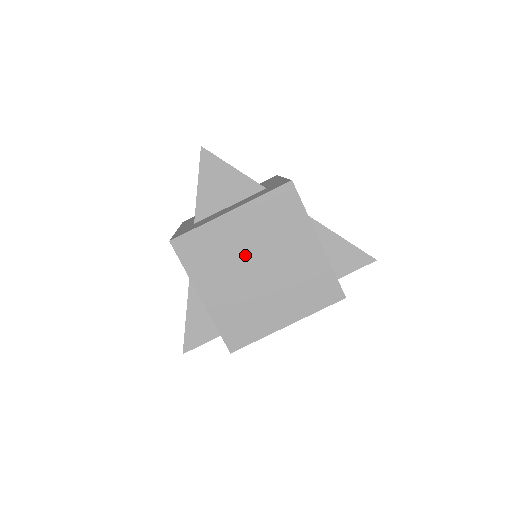
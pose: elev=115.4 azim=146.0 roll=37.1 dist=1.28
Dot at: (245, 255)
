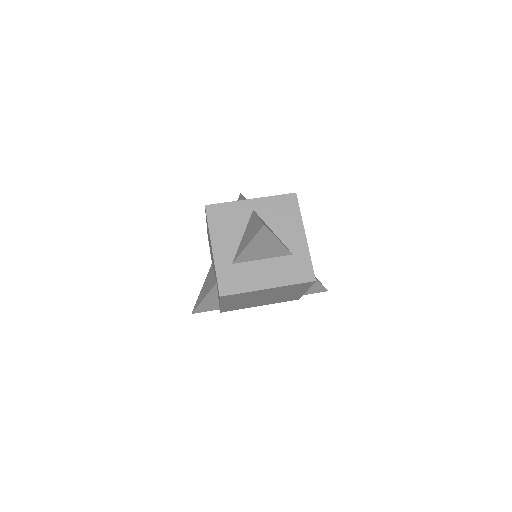
Dot at: (261, 296)
